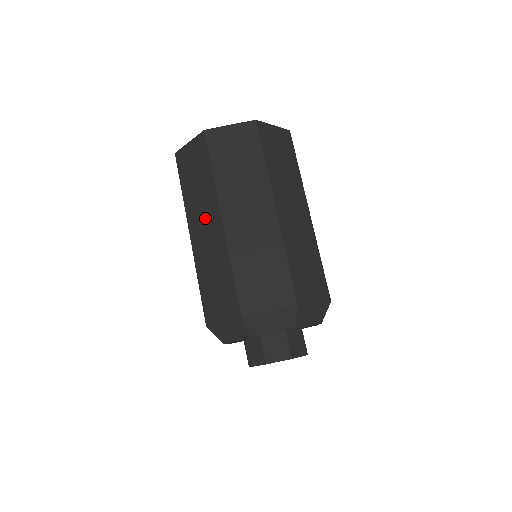
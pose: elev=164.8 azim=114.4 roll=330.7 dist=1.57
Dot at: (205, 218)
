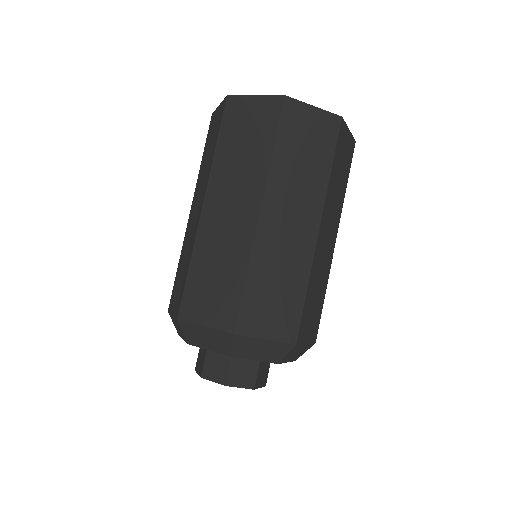
Dot at: (199, 197)
